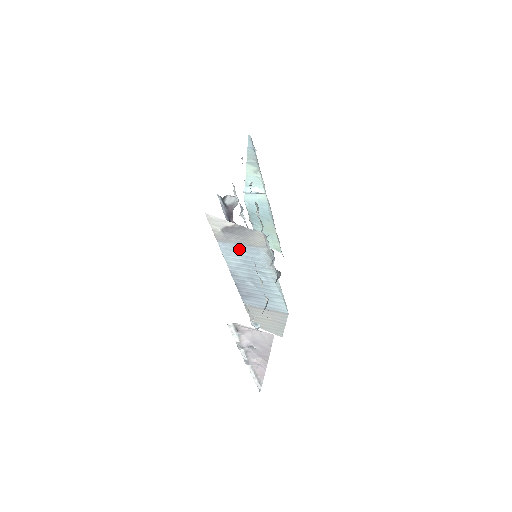
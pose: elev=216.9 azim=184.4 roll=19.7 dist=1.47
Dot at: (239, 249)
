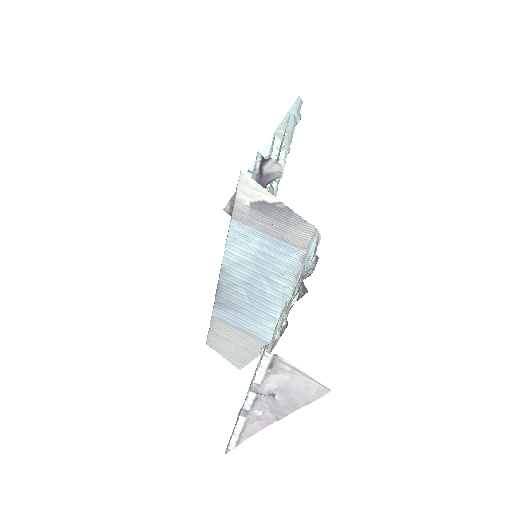
Dot at: (260, 239)
